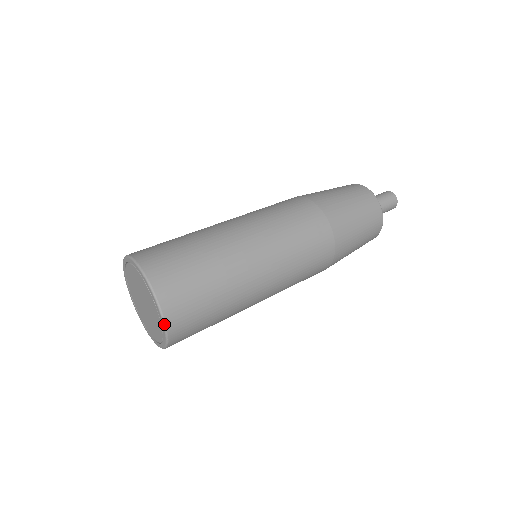
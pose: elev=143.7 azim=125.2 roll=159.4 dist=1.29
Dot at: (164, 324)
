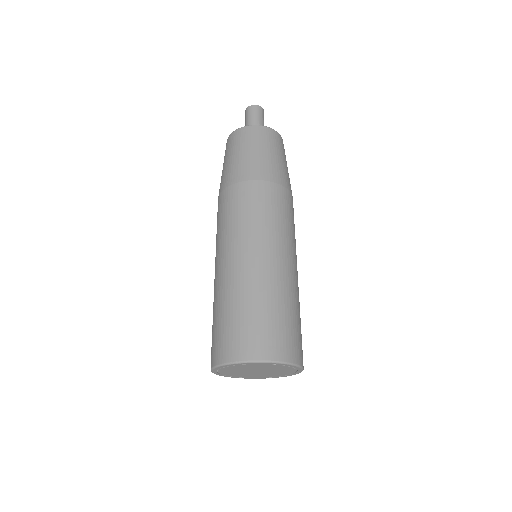
Dot at: (300, 367)
